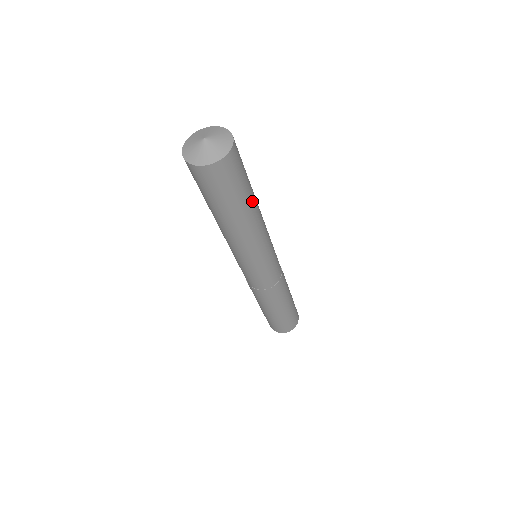
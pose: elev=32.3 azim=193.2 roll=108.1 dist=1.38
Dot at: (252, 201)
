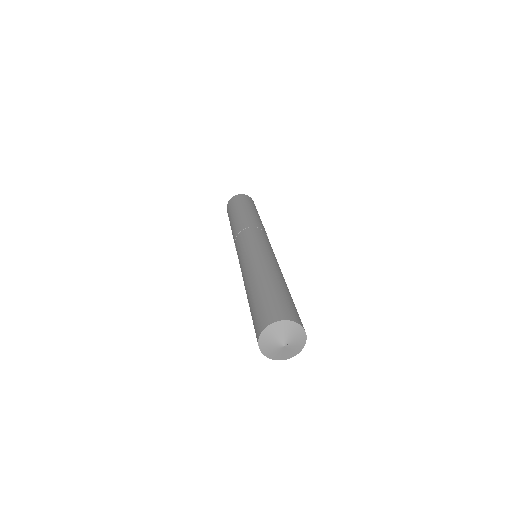
Dot at: occluded
